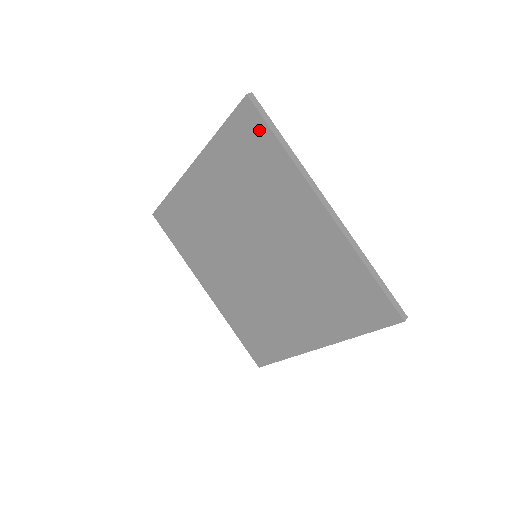
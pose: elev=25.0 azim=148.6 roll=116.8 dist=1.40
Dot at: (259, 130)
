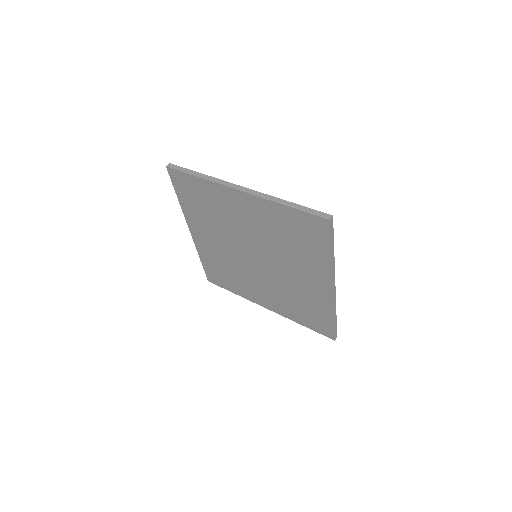
Dot at: (321, 236)
